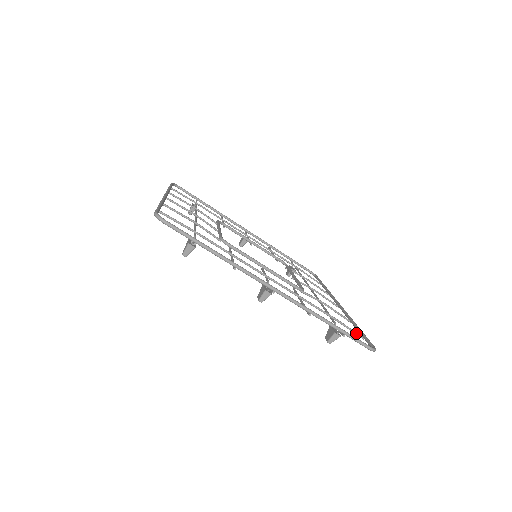
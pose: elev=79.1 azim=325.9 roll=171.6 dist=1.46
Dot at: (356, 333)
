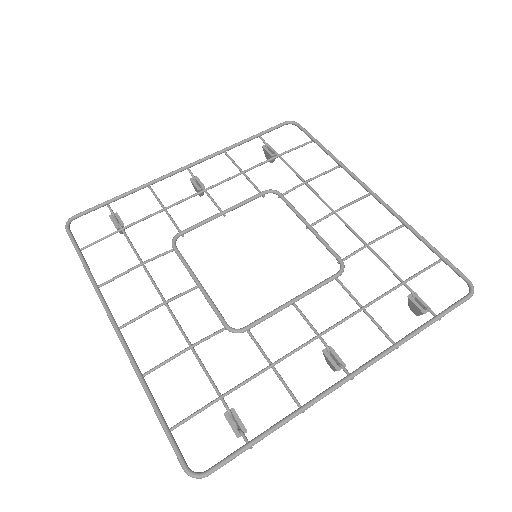
Dot at: occluded
